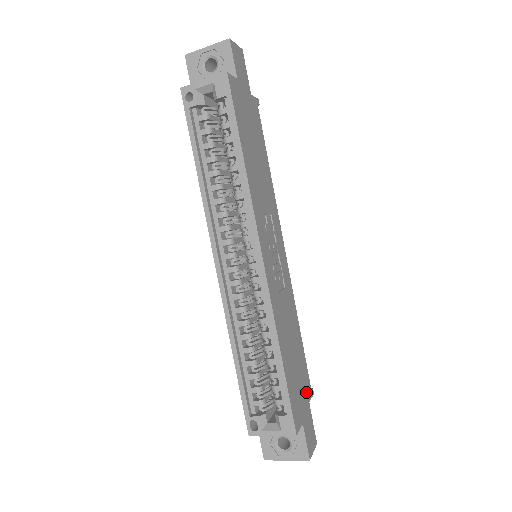
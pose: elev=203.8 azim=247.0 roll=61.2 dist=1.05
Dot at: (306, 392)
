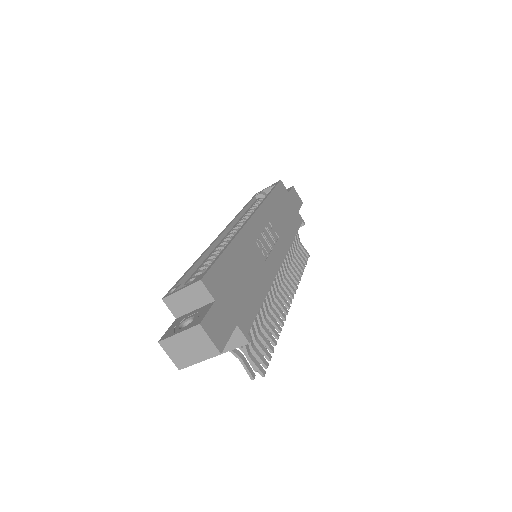
Dot at: (239, 315)
